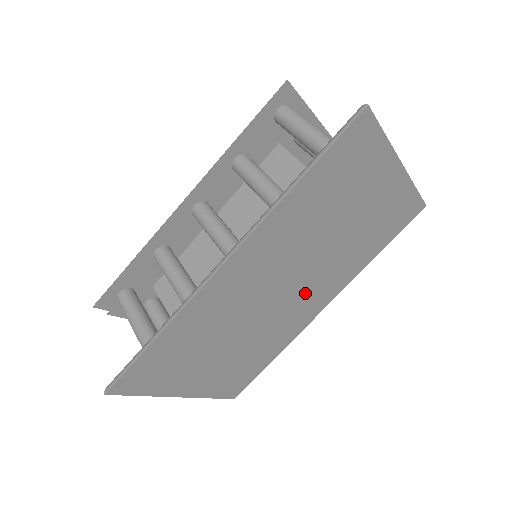
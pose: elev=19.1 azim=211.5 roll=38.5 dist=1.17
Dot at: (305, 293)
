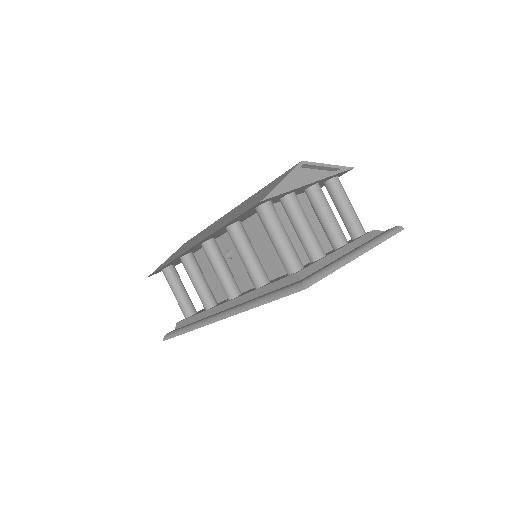
Dot at: occluded
